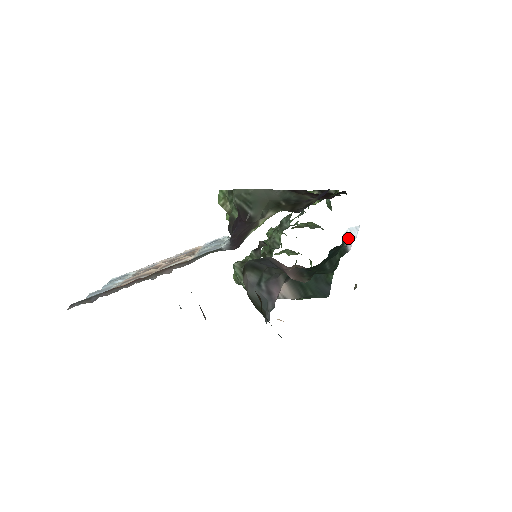
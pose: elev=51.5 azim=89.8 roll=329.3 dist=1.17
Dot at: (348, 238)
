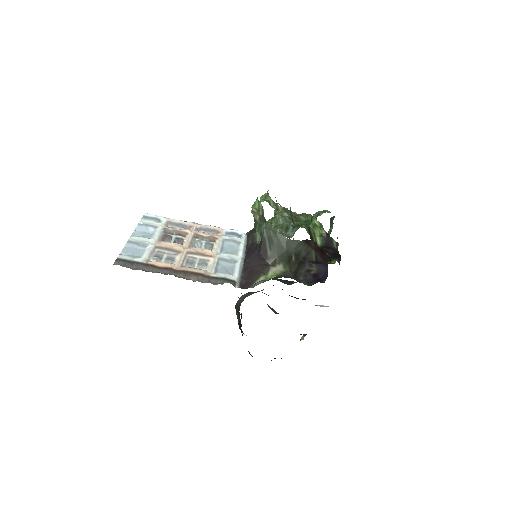
Dot at: (319, 305)
